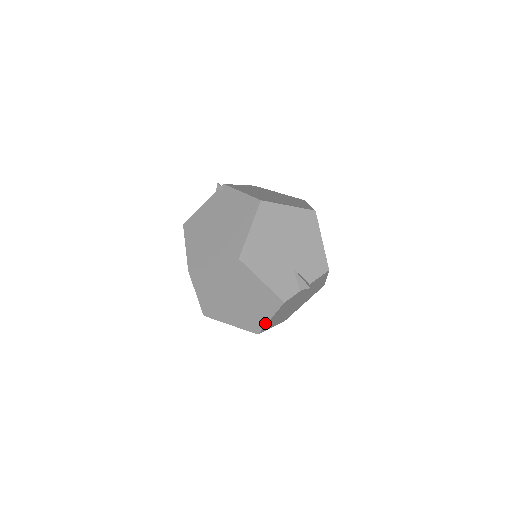
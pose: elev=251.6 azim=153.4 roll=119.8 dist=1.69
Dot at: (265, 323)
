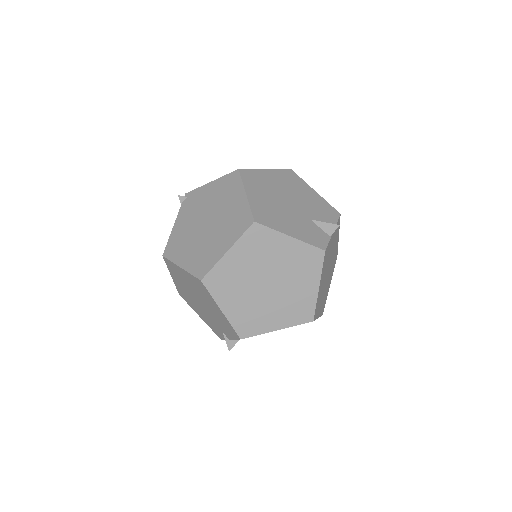
Dot at: (315, 297)
